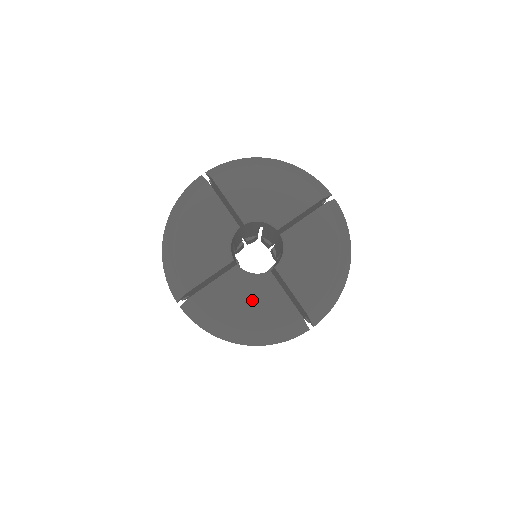
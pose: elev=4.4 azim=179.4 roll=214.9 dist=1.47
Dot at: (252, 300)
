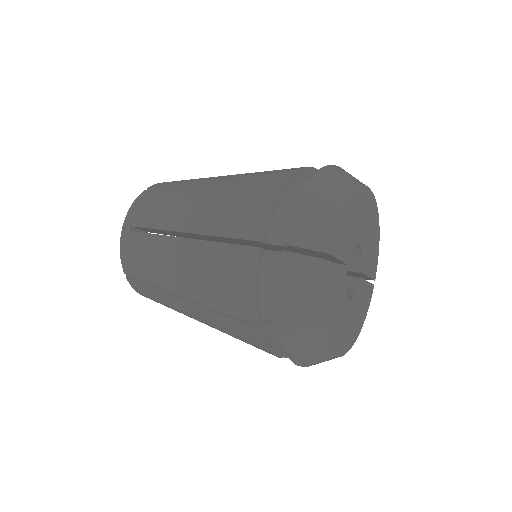
Dot at: (338, 310)
